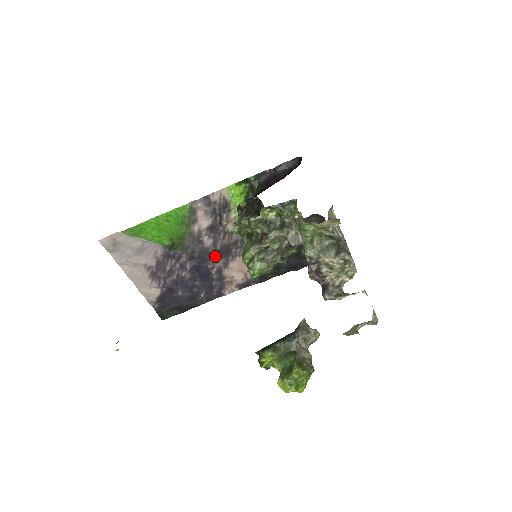
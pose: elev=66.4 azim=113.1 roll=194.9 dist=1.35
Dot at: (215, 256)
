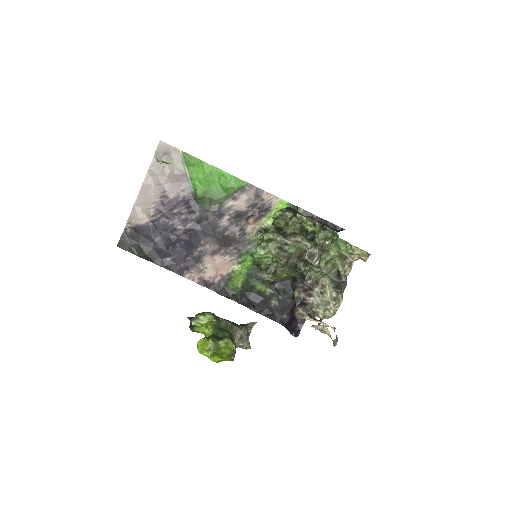
Dot at: (215, 238)
